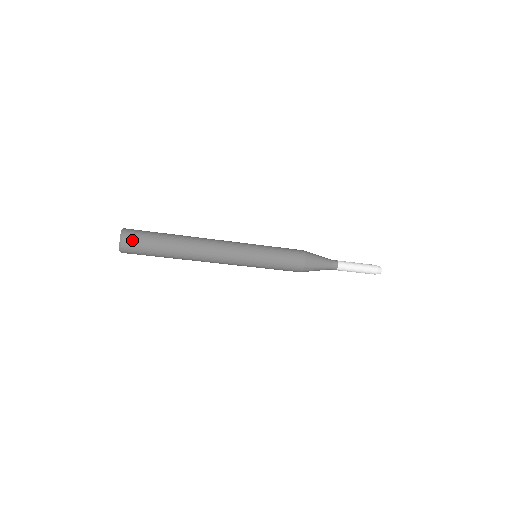
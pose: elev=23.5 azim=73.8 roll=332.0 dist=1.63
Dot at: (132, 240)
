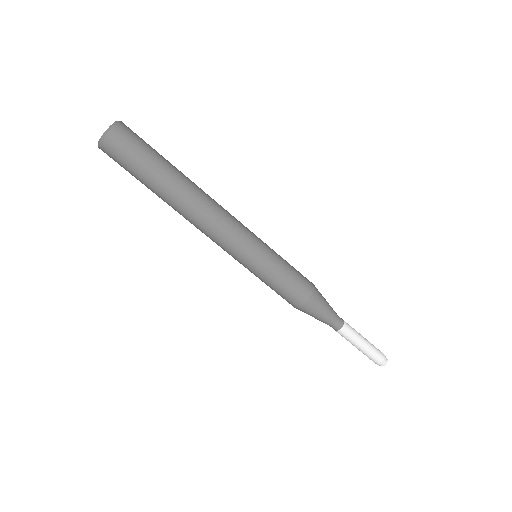
Dot at: (119, 143)
